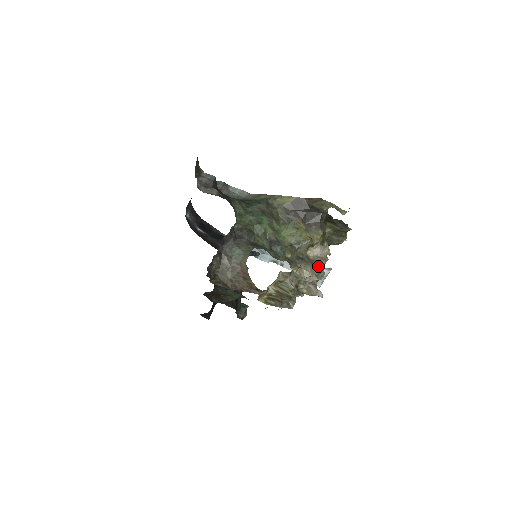
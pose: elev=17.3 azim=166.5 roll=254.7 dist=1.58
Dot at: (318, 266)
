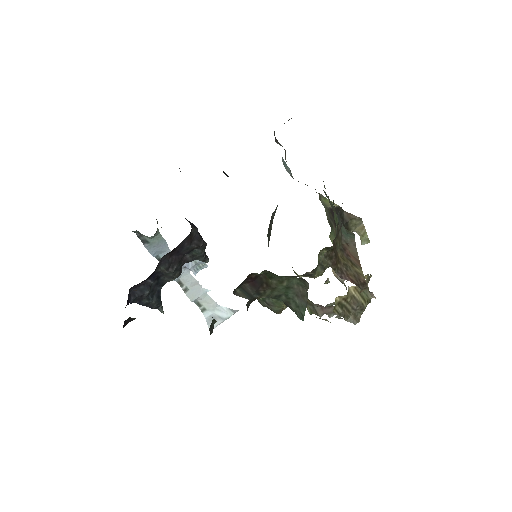
Dot at: (346, 288)
